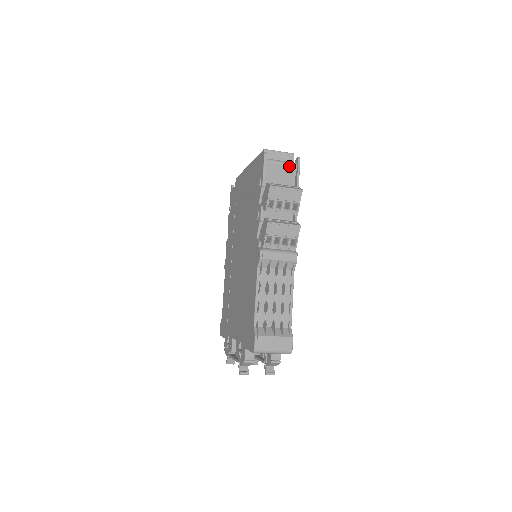
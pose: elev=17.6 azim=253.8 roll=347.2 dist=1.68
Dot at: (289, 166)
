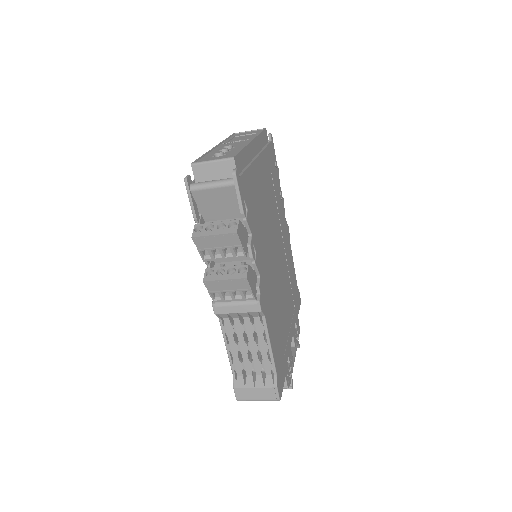
Dot at: (223, 187)
